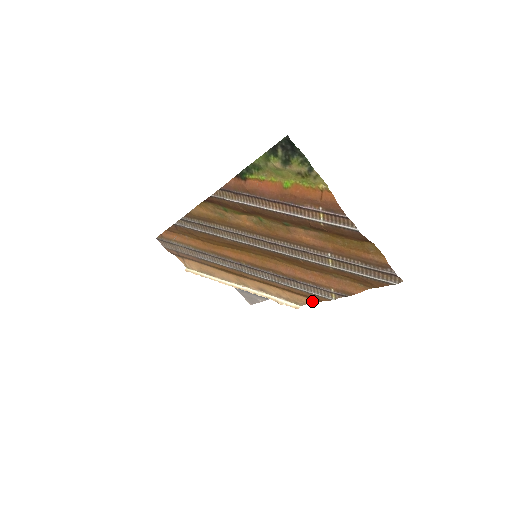
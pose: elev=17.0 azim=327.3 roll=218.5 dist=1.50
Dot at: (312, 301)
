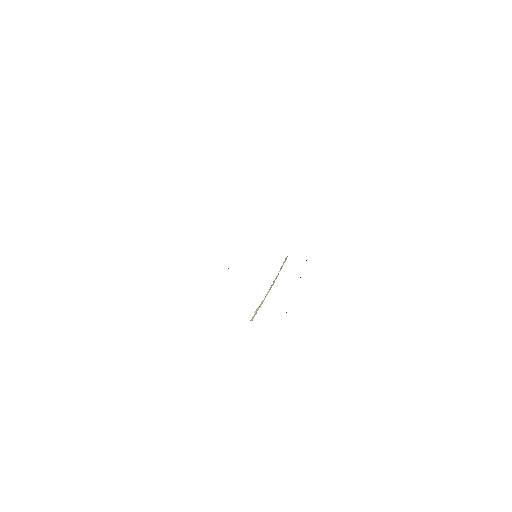
Dot at: occluded
